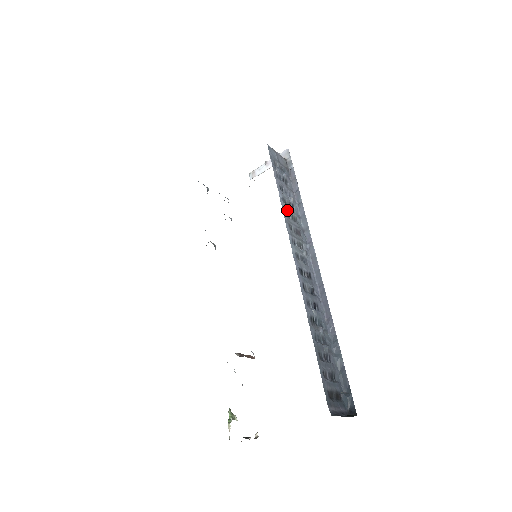
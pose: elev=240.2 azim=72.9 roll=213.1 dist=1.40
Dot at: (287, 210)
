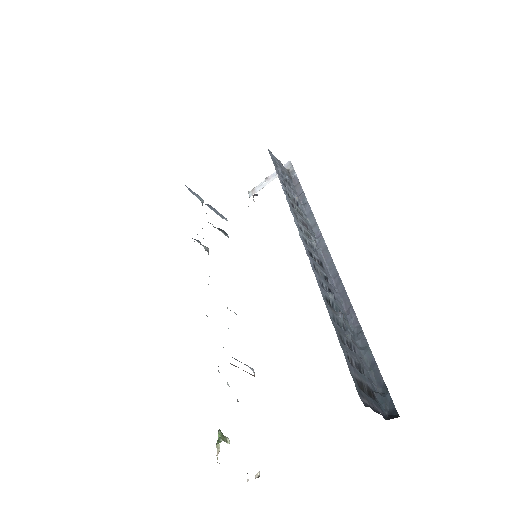
Dot at: (291, 201)
